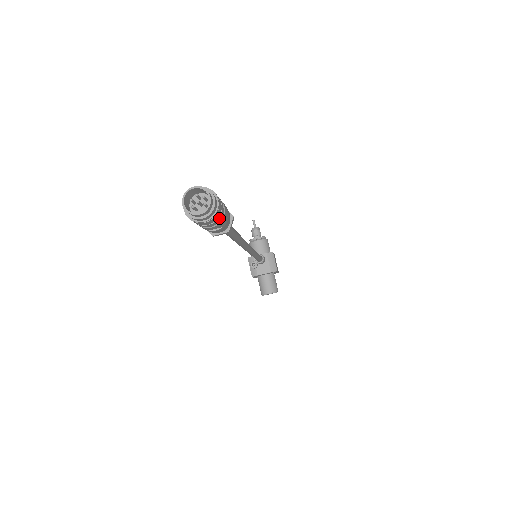
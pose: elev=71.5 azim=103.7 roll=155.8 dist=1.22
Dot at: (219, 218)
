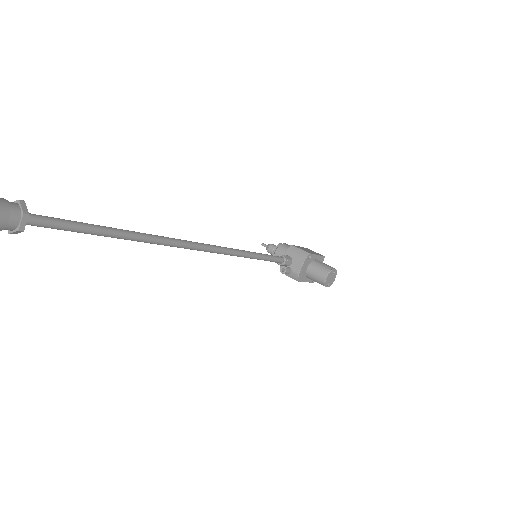
Dot at: out of frame
